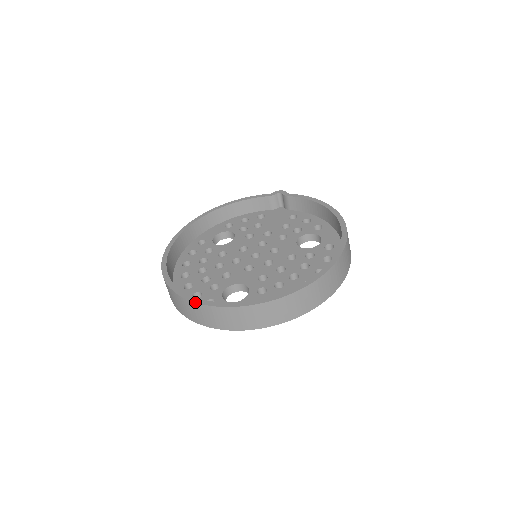
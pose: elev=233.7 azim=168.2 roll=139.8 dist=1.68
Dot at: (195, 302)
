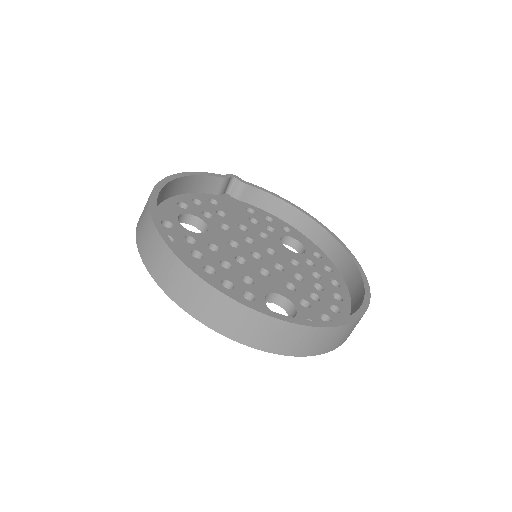
Dot at: (287, 321)
